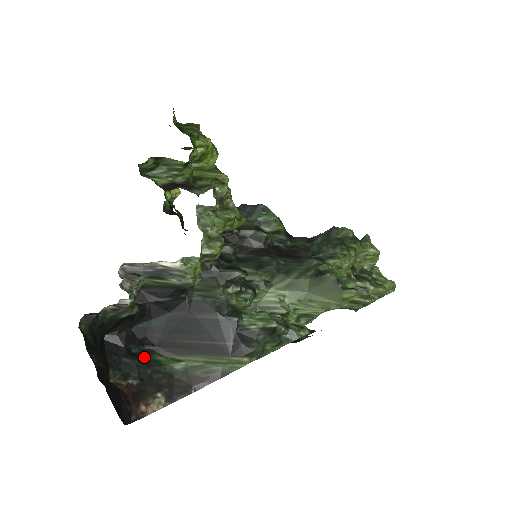
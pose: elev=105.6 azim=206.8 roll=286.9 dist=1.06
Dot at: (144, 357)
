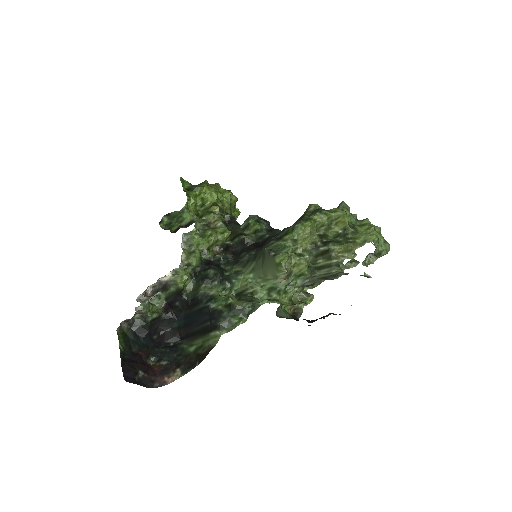
Dot at: (175, 347)
